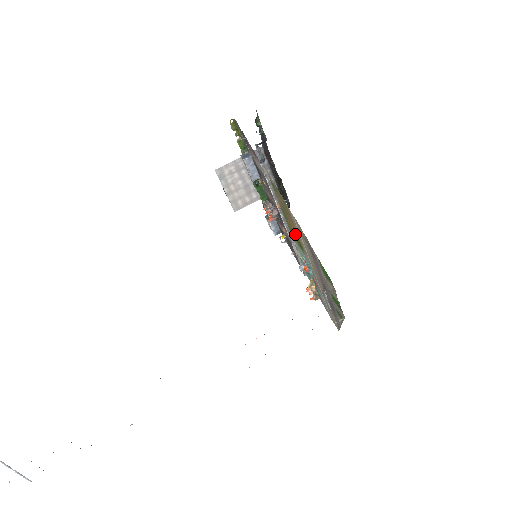
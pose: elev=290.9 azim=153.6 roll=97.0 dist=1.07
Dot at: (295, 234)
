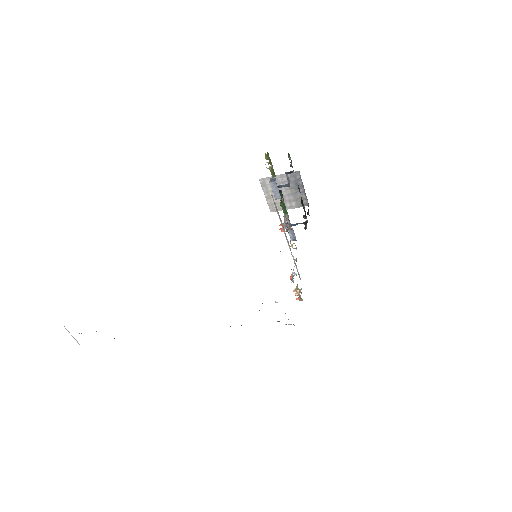
Dot at: occluded
